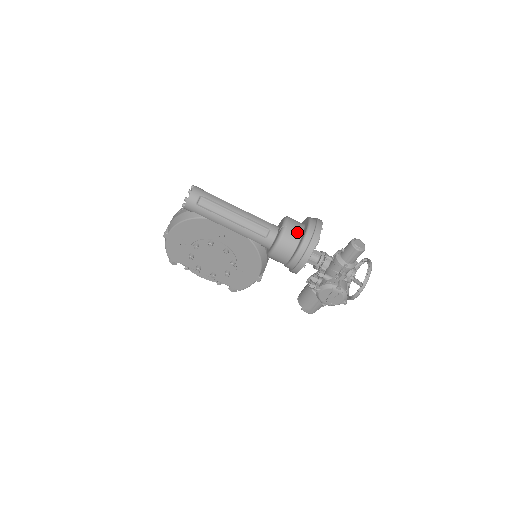
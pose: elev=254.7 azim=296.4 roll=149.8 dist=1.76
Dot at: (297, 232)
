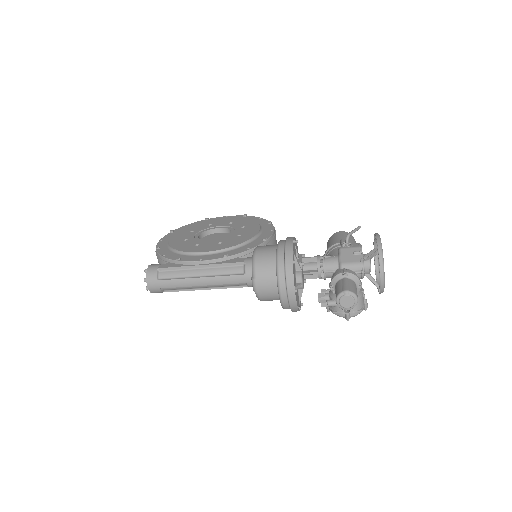
Dot at: (272, 293)
